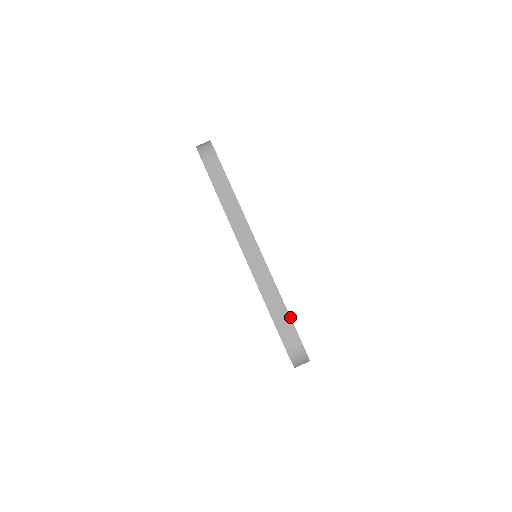
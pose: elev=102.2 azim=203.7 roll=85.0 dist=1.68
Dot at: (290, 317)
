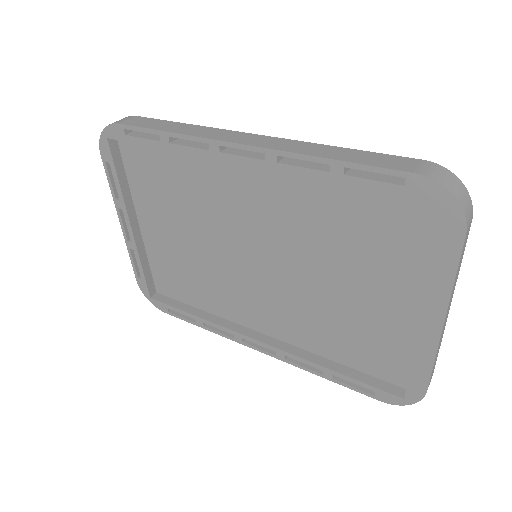
Dot at: (389, 155)
